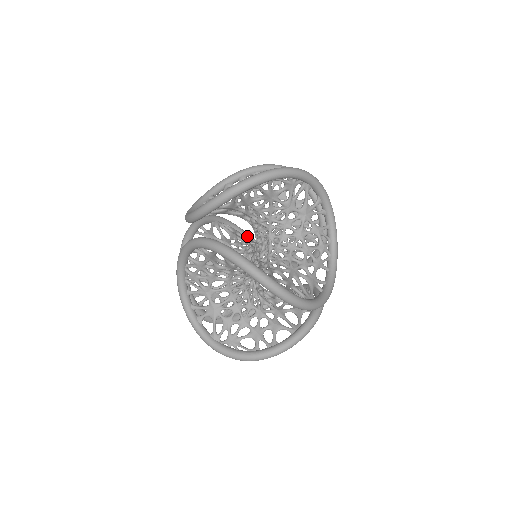
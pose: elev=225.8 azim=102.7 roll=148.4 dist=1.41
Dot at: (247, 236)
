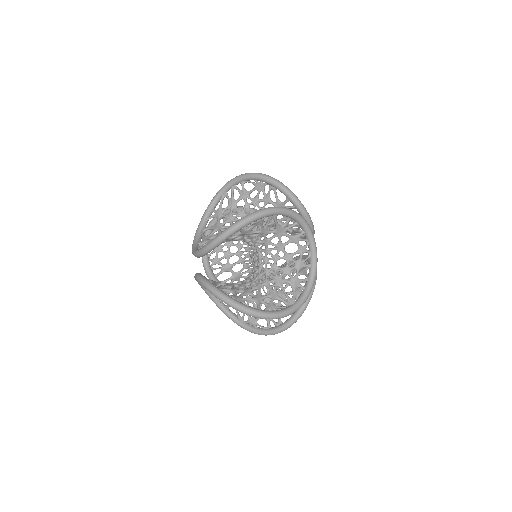
Dot at: occluded
